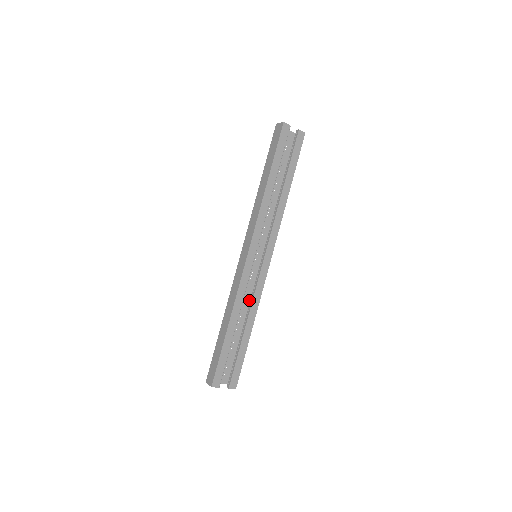
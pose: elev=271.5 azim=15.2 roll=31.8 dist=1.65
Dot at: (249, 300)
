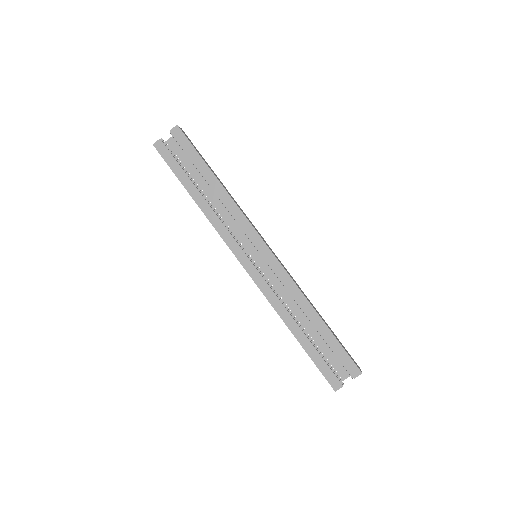
Dot at: occluded
